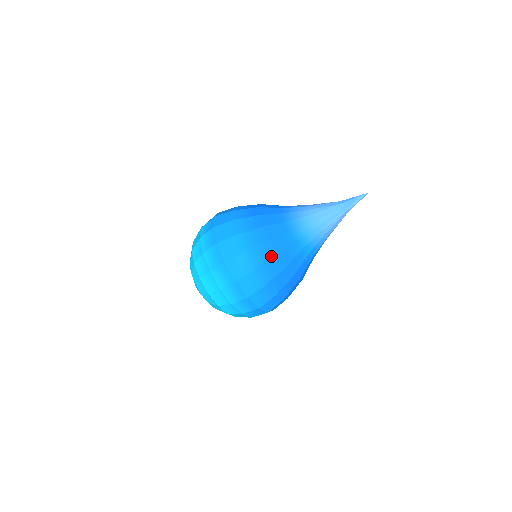
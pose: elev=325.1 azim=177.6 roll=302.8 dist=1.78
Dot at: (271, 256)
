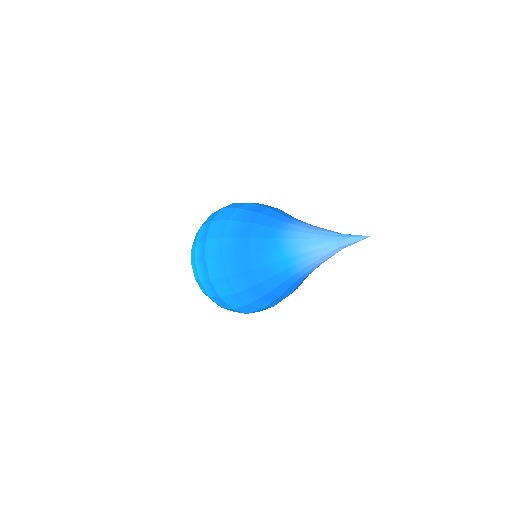
Dot at: (244, 235)
